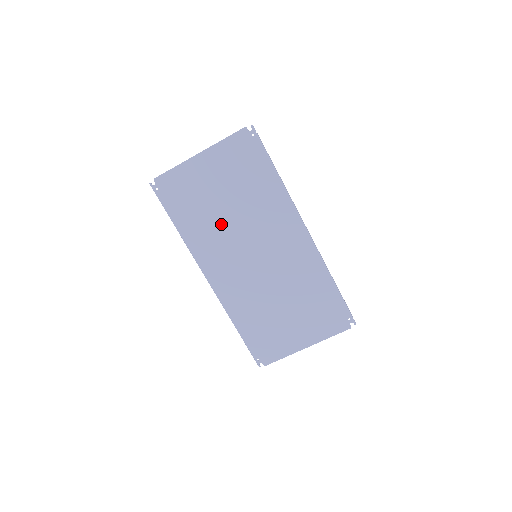
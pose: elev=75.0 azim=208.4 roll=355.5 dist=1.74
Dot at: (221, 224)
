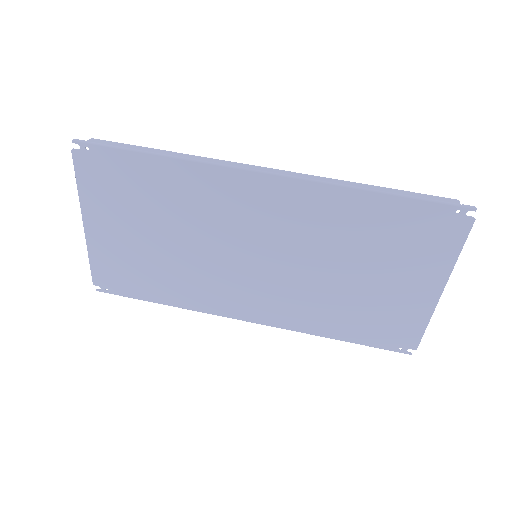
Dot at: (186, 262)
